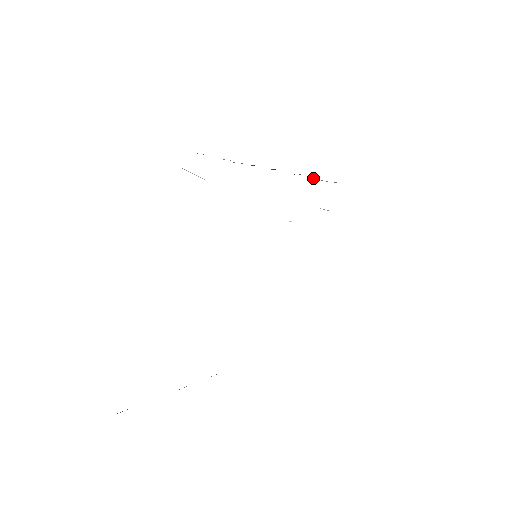
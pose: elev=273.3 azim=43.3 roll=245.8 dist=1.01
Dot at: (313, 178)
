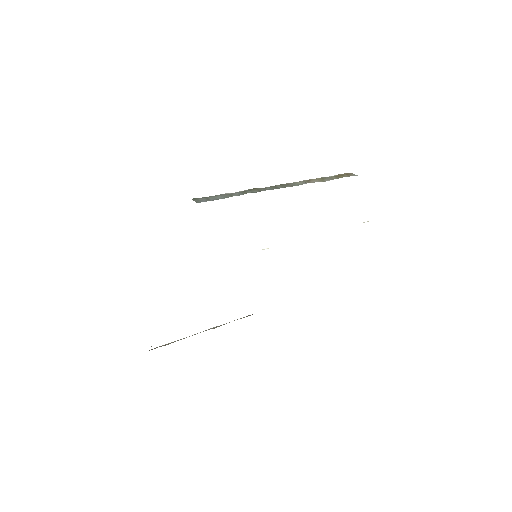
Dot at: (325, 179)
